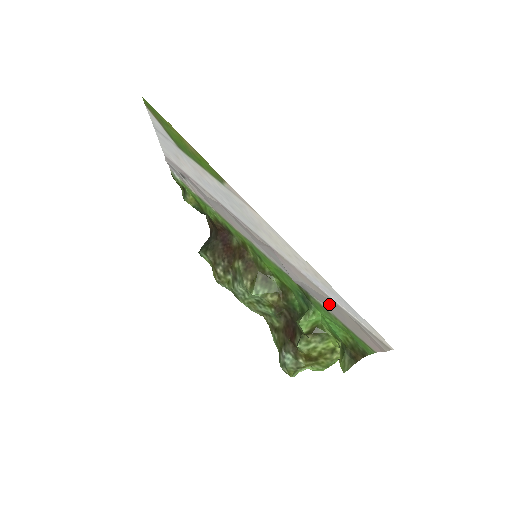
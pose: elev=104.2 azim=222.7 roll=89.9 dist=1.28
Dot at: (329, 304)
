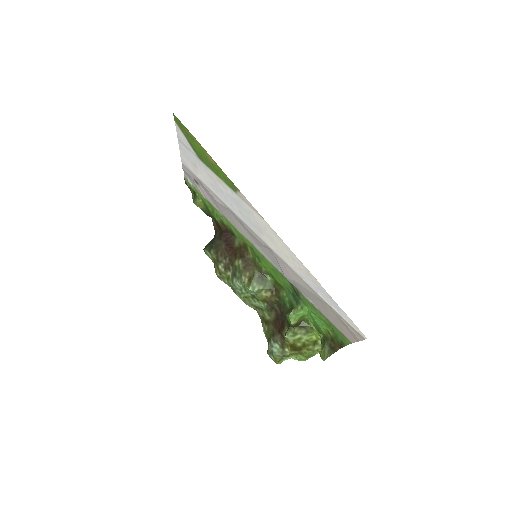
Dot at: (316, 300)
